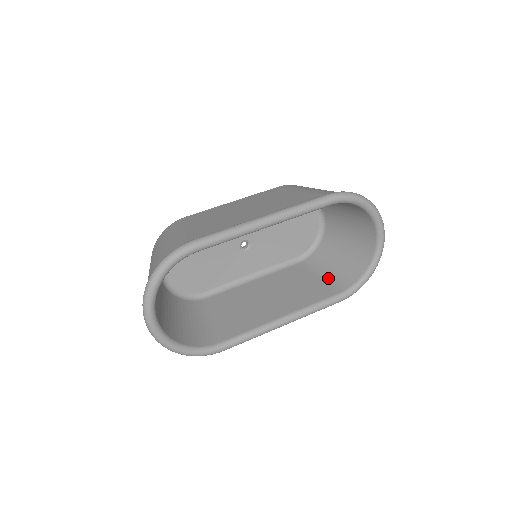
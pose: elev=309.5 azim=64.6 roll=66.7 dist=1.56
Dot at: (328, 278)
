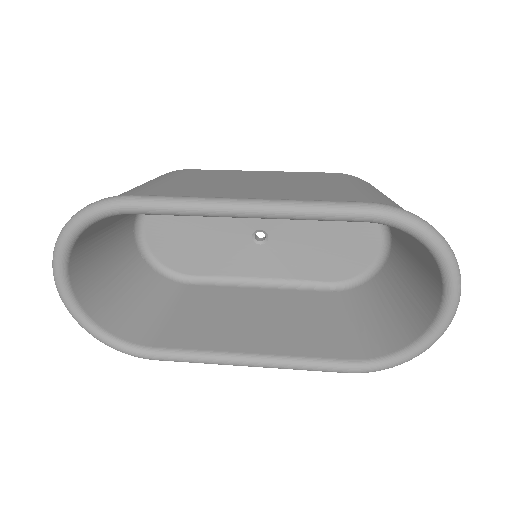
Dot at: (352, 330)
